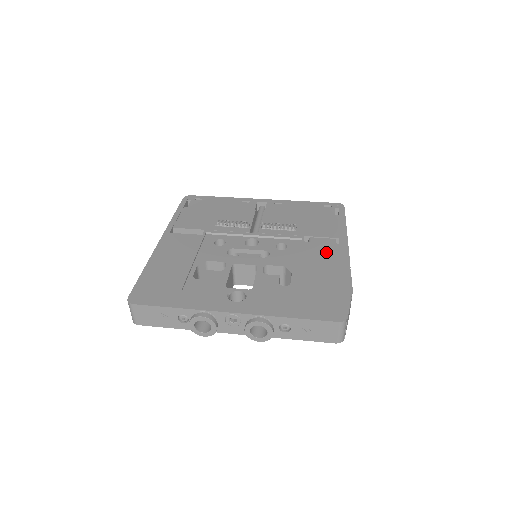
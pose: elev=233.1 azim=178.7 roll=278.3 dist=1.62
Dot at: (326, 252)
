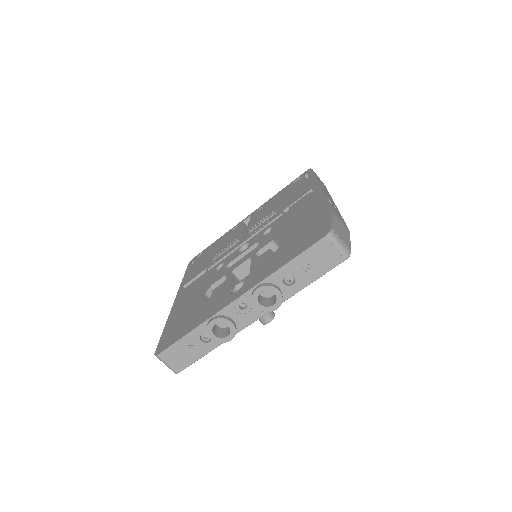
Dot at: (303, 205)
